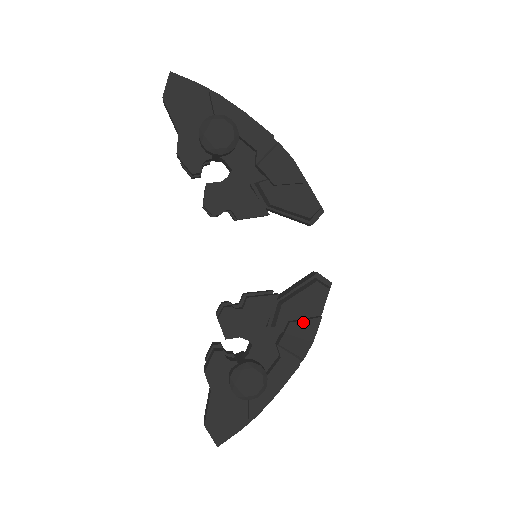
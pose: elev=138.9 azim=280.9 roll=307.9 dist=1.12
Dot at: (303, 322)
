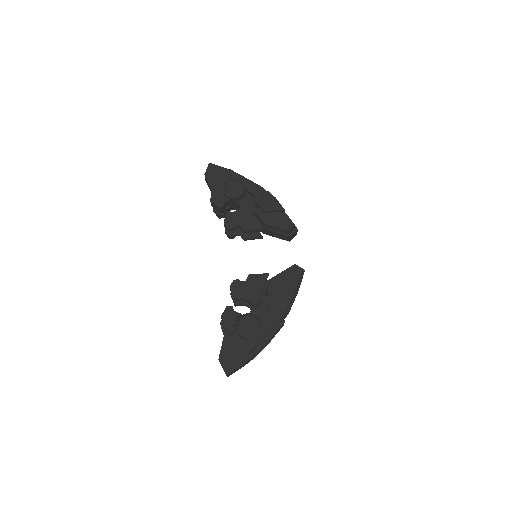
Dot at: (284, 287)
